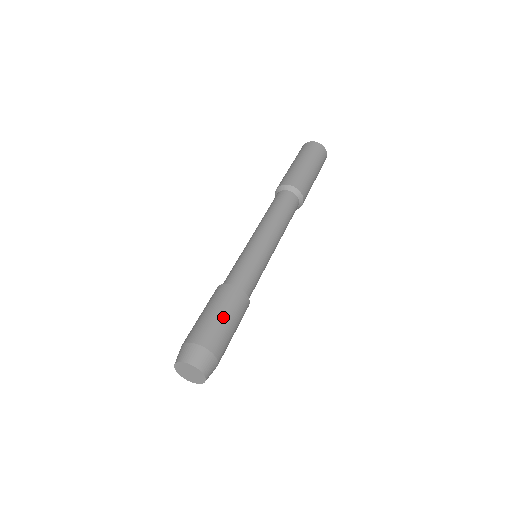
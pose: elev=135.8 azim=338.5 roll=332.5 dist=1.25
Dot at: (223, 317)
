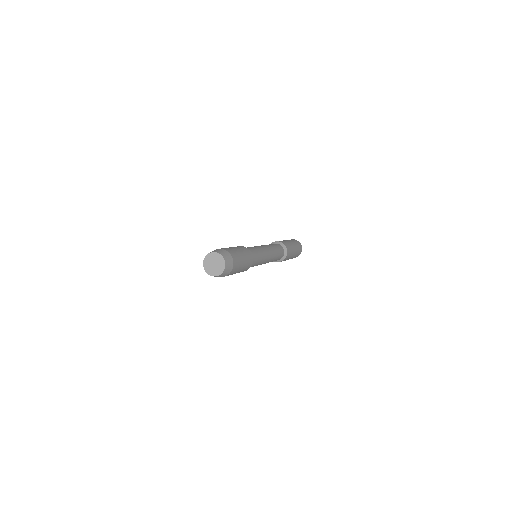
Dot at: (243, 259)
